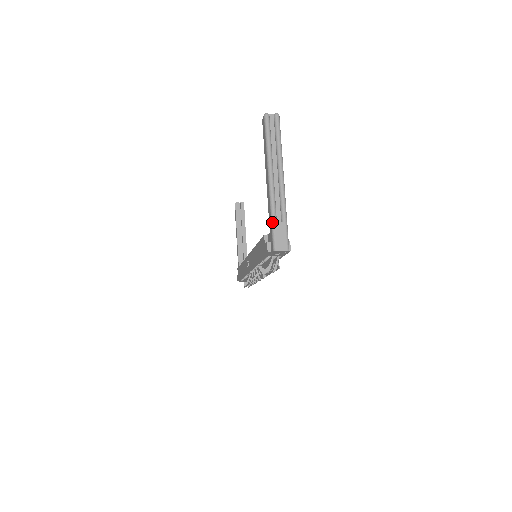
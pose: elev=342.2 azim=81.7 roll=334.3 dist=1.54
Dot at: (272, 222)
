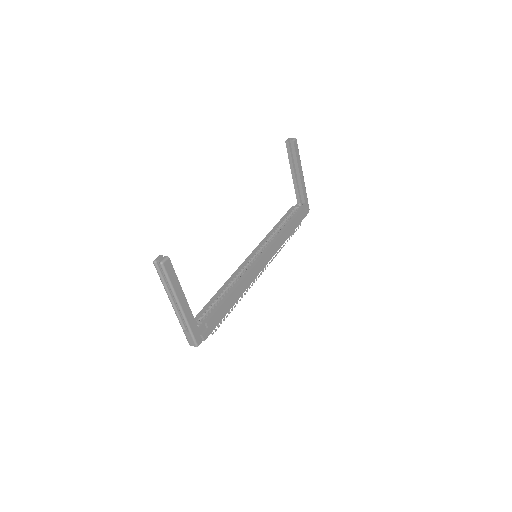
Dot at: occluded
